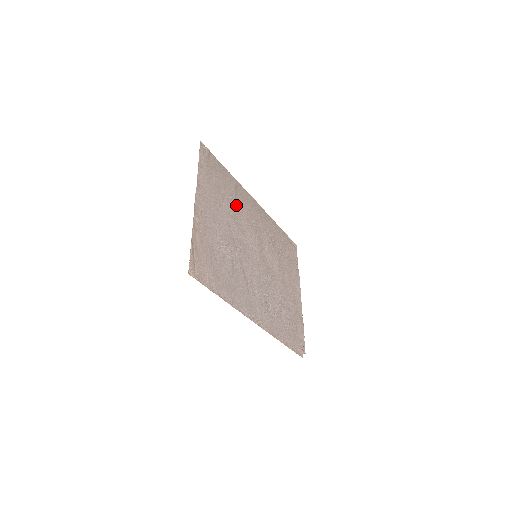
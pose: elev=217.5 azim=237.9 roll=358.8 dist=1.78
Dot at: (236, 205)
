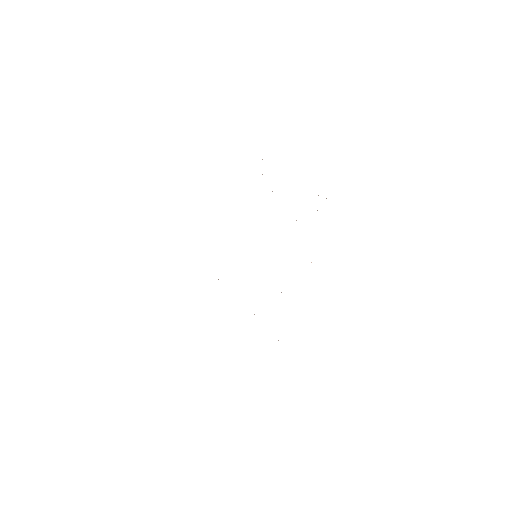
Dot at: occluded
